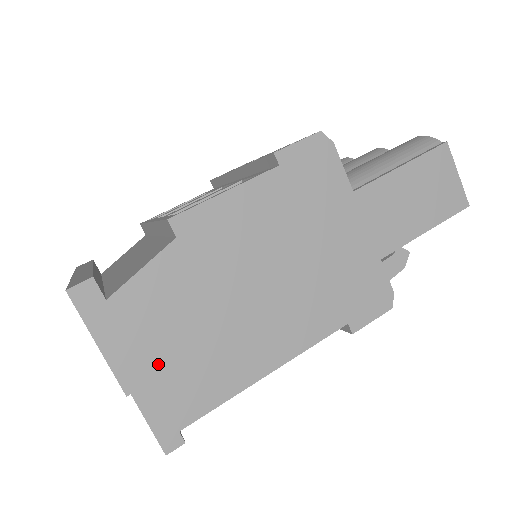
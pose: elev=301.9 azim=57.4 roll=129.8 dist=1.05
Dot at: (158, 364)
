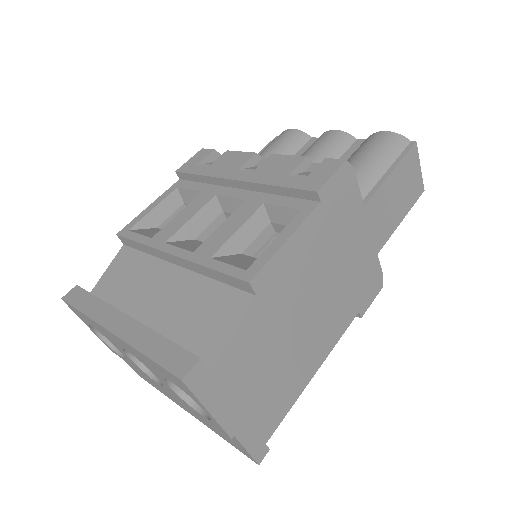
Dot at: (250, 403)
